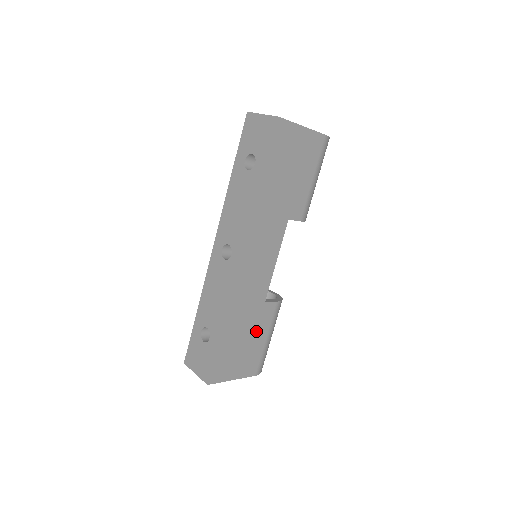
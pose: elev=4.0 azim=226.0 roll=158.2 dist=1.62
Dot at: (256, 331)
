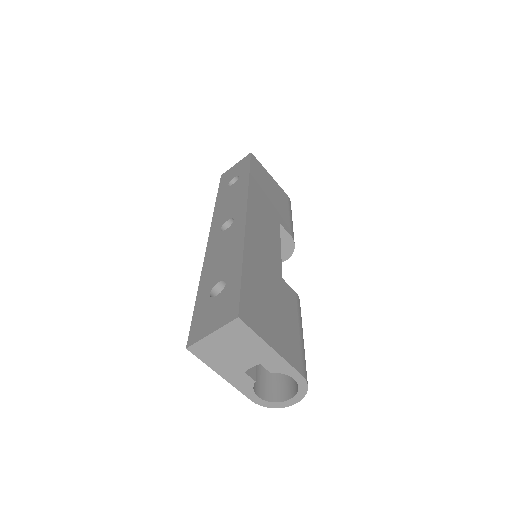
Dot at: (283, 305)
